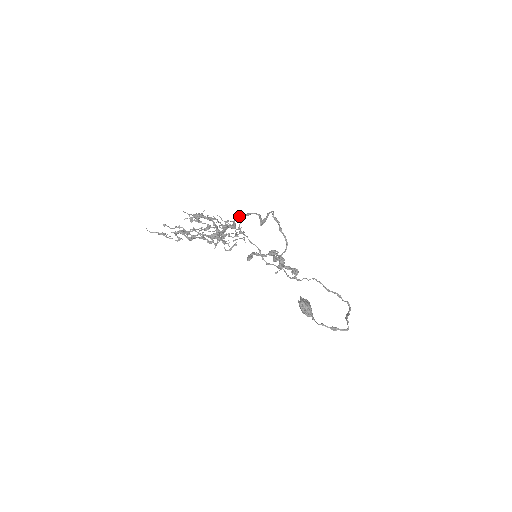
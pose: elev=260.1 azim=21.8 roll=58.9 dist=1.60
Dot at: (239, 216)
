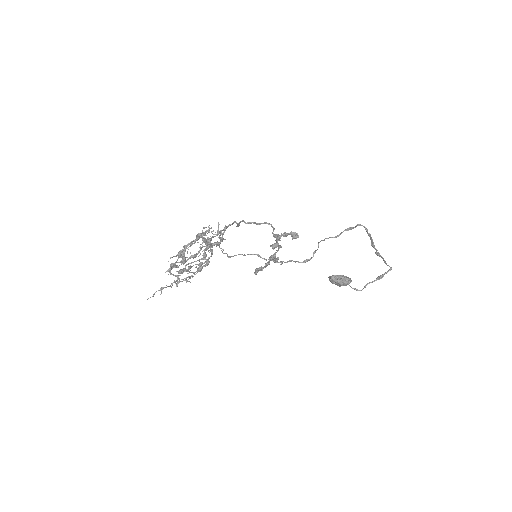
Dot at: (222, 252)
